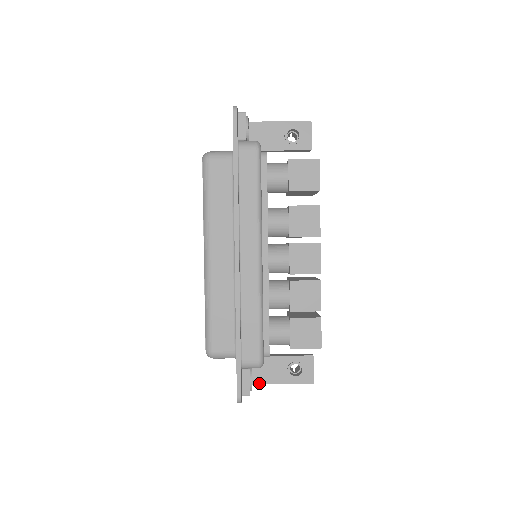
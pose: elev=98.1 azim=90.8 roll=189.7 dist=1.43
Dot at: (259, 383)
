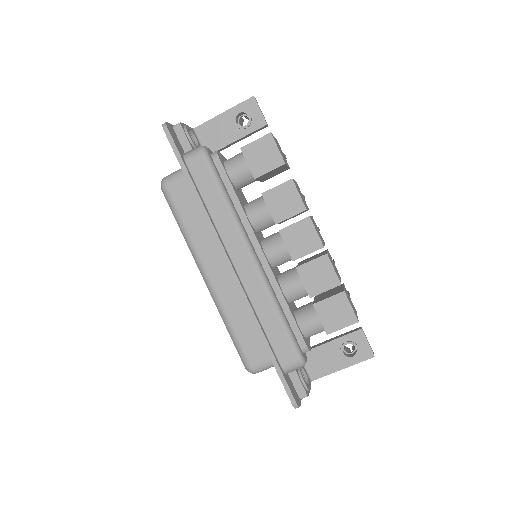
Dot at: (319, 377)
